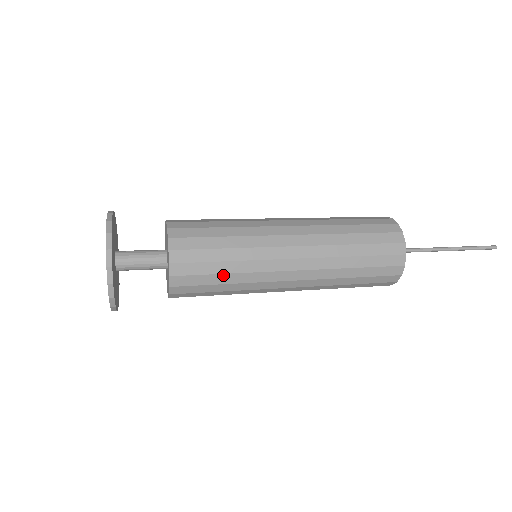
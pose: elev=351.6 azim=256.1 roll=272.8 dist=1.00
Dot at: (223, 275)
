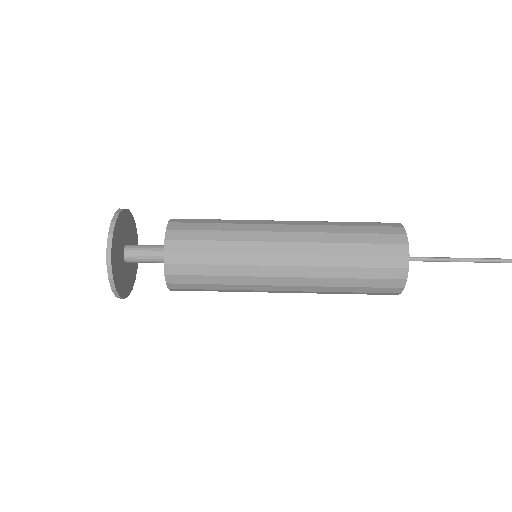
Dot at: occluded
